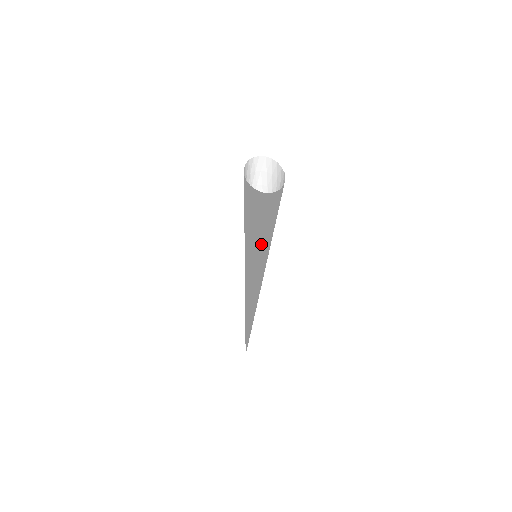
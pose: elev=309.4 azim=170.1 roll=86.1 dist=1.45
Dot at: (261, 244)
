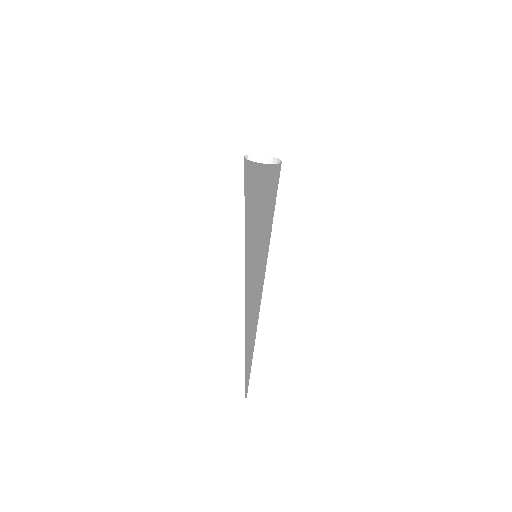
Dot at: (266, 228)
